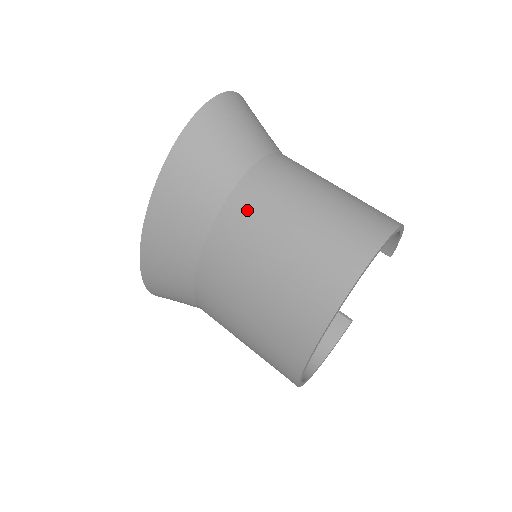
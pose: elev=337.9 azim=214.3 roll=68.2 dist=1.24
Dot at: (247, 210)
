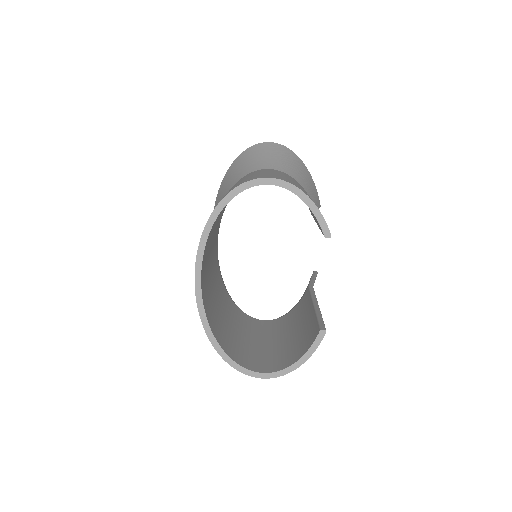
Dot at: occluded
